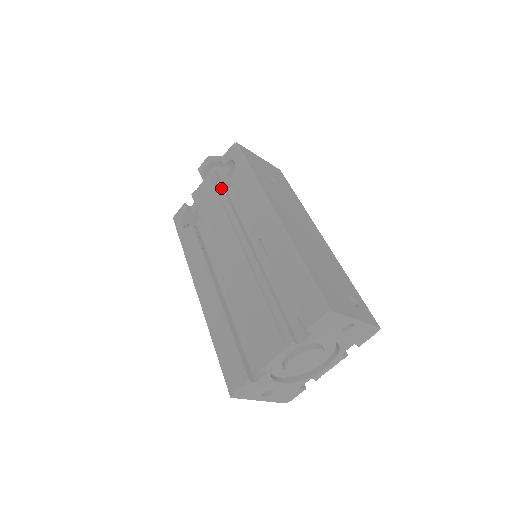
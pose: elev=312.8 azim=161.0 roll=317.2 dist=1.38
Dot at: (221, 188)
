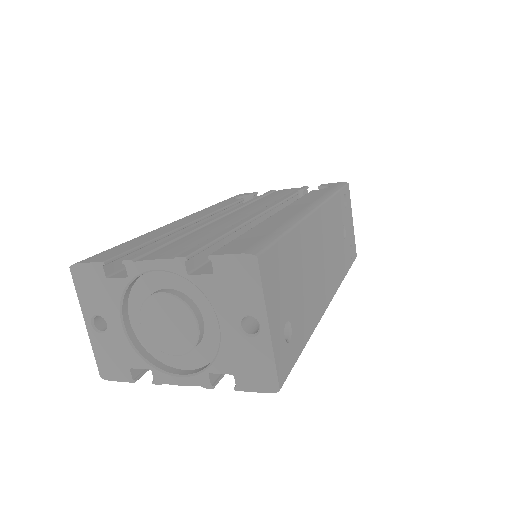
Dot at: (297, 192)
